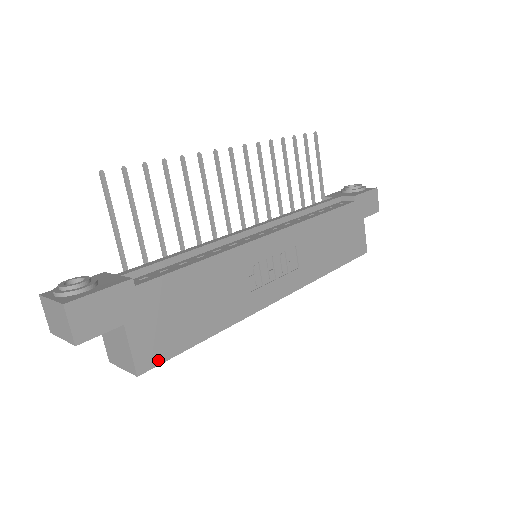
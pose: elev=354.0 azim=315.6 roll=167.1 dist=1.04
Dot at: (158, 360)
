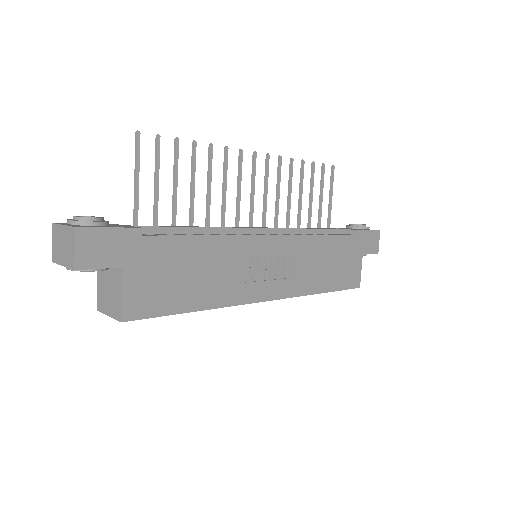
Dot at: (144, 314)
